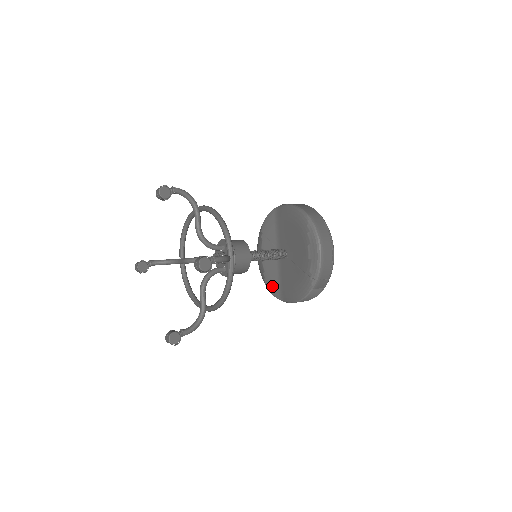
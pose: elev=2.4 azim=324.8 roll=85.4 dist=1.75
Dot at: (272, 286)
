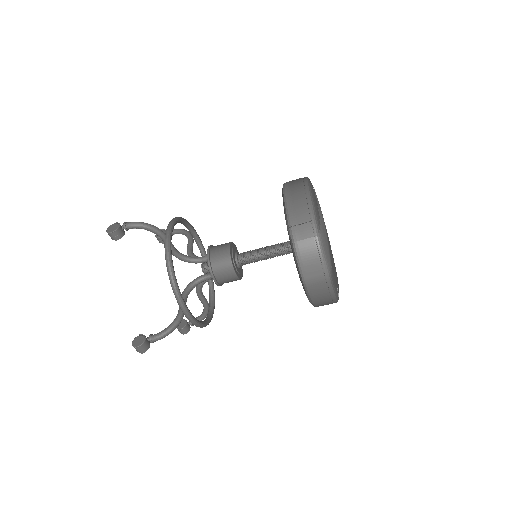
Dot at: occluded
